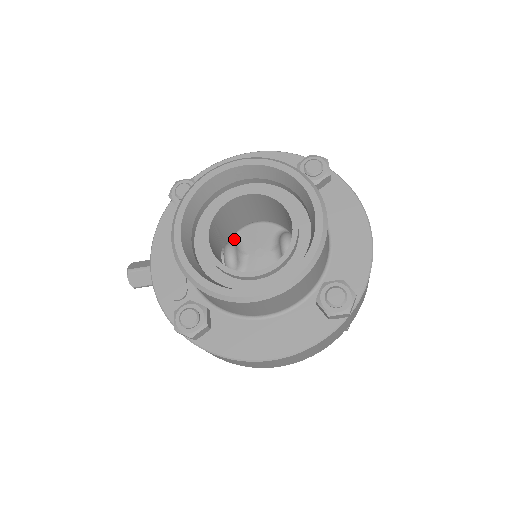
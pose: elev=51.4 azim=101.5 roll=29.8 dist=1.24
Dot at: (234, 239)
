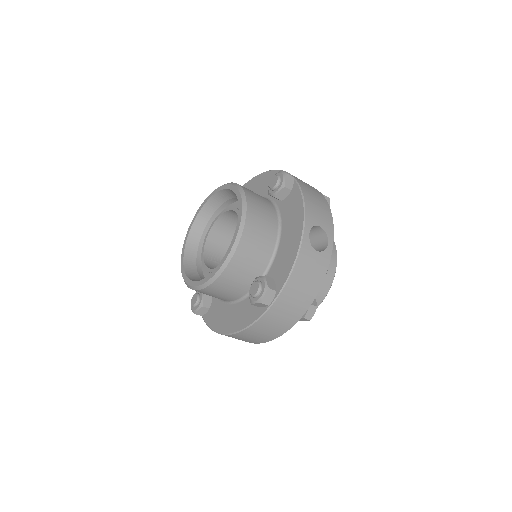
Dot at: occluded
